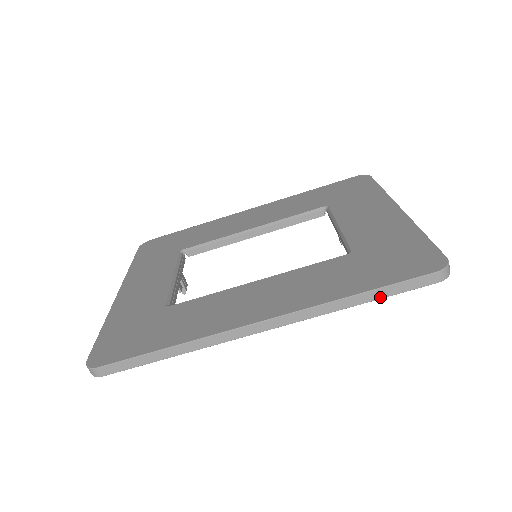
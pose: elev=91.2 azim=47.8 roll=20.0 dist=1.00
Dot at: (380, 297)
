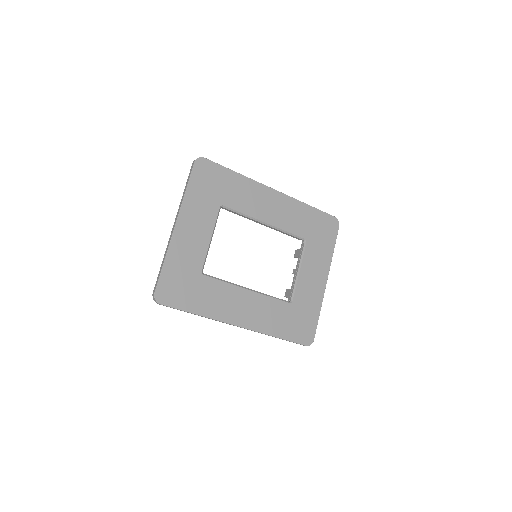
Dot at: occluded
